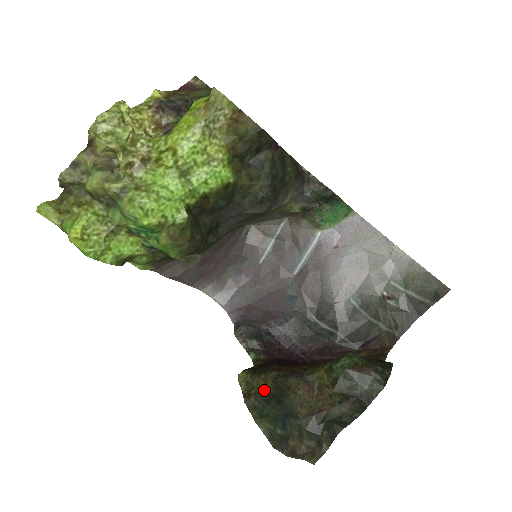
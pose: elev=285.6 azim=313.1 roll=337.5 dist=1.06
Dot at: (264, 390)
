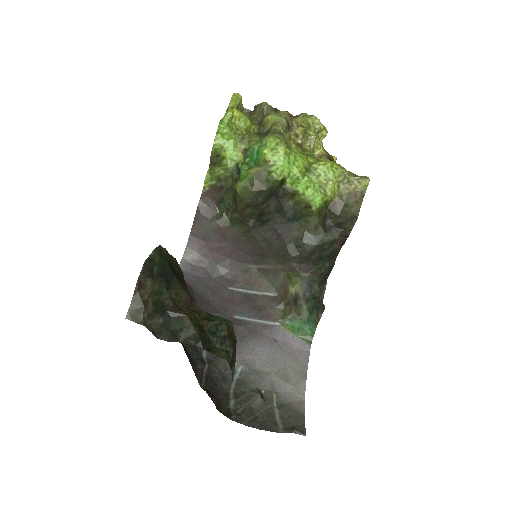
Dot at: (174, 262)
